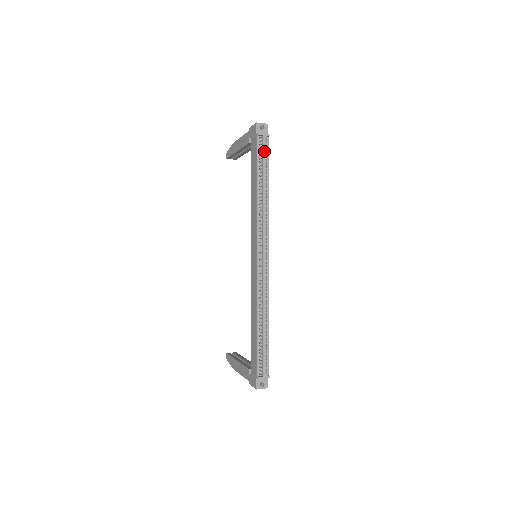
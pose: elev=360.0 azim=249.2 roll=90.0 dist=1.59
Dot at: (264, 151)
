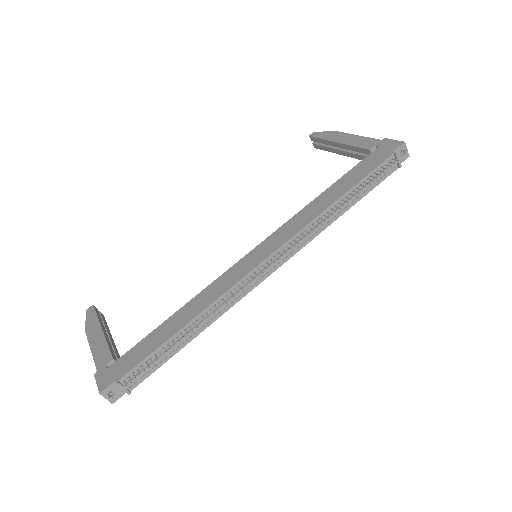
Dot at: (383, 174)
